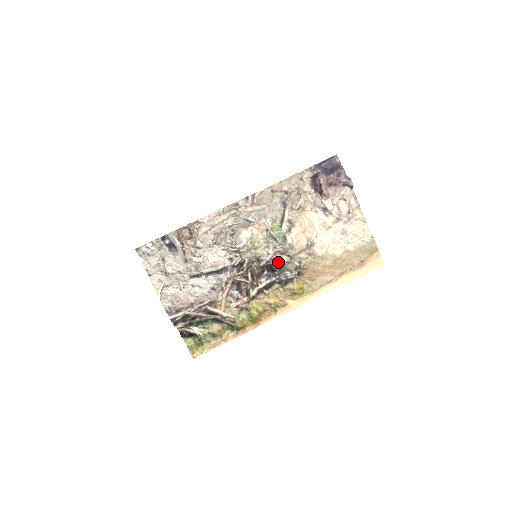
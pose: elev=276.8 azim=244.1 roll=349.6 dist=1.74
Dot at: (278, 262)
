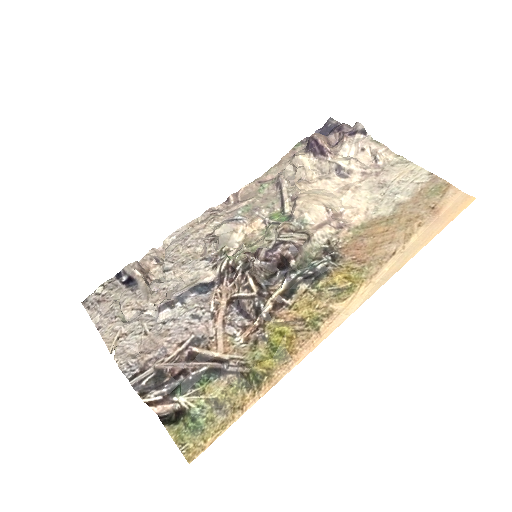
Dot at: (287, 243)
